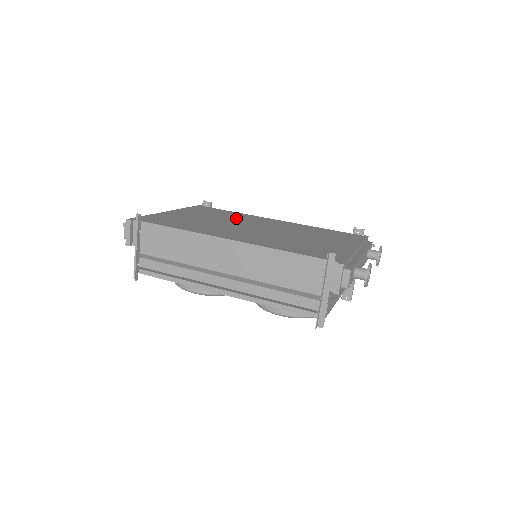
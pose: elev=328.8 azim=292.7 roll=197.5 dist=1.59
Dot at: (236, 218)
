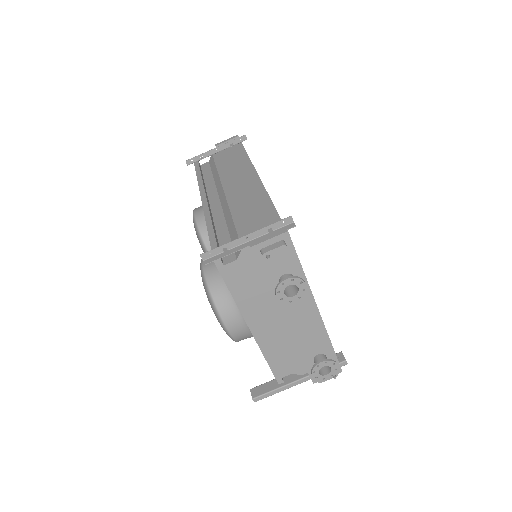
Dot at: occluded
